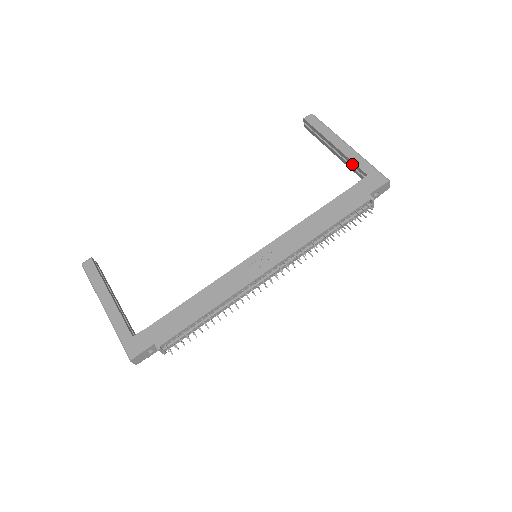
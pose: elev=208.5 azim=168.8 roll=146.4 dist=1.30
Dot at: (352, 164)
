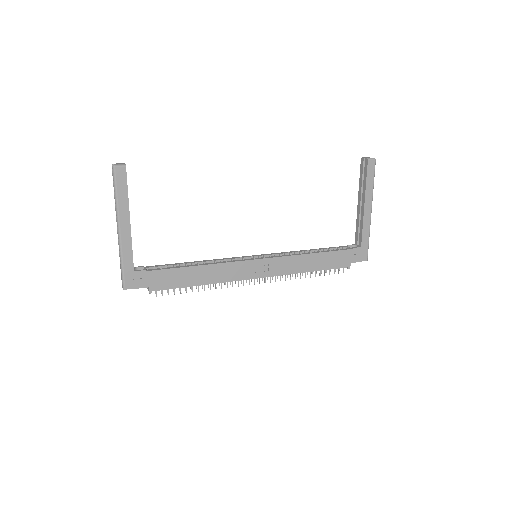
Dot at: (361, 228)
